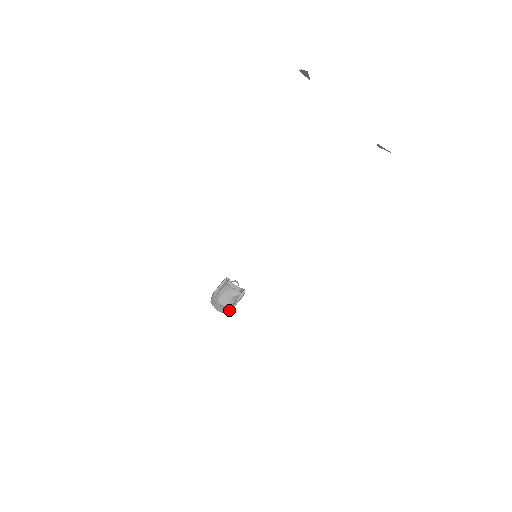
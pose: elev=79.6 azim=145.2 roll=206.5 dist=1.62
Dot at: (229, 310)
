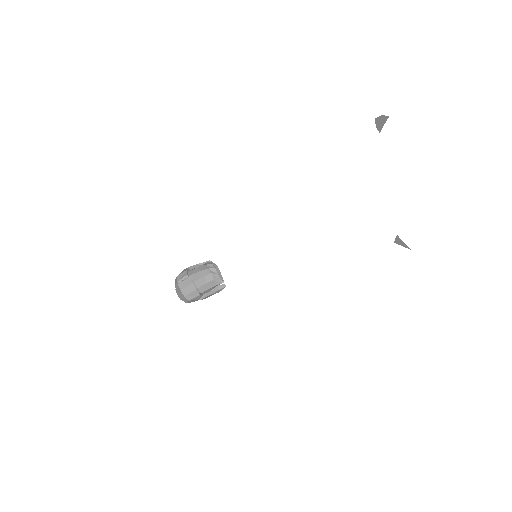
Dot at: (195, 298)
